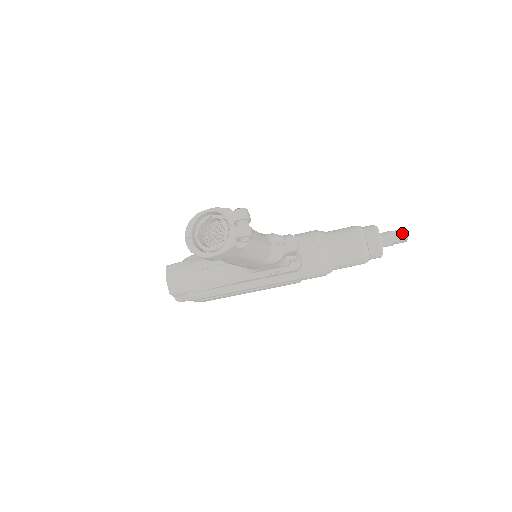
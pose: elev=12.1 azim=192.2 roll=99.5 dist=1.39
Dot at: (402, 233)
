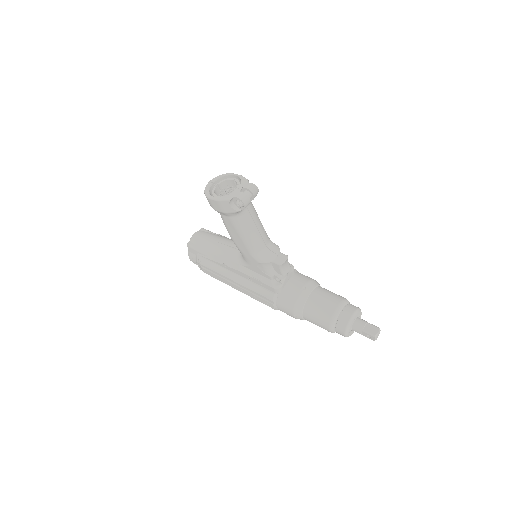
Dot at: (375, 329)
